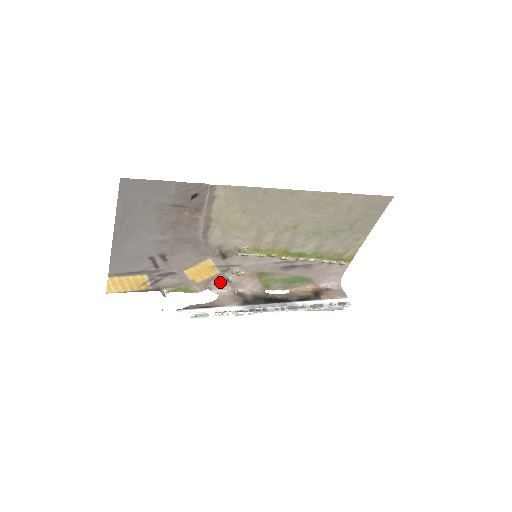
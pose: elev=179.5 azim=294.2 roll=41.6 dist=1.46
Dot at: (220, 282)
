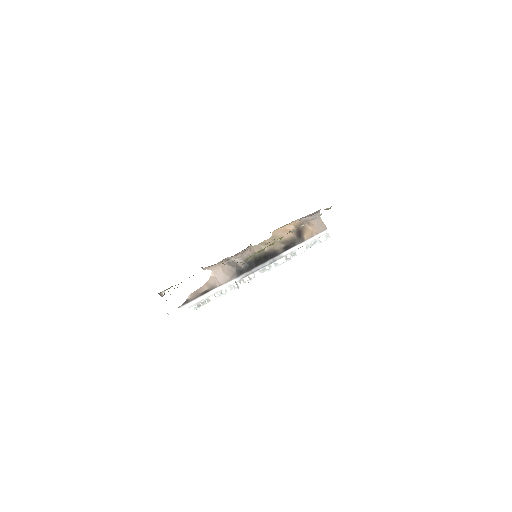
Dot at: occluded
